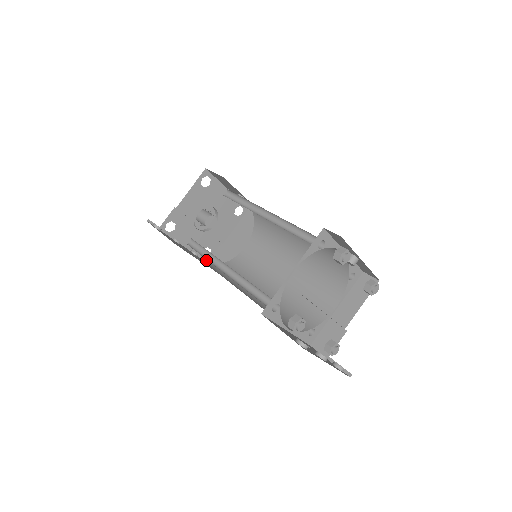
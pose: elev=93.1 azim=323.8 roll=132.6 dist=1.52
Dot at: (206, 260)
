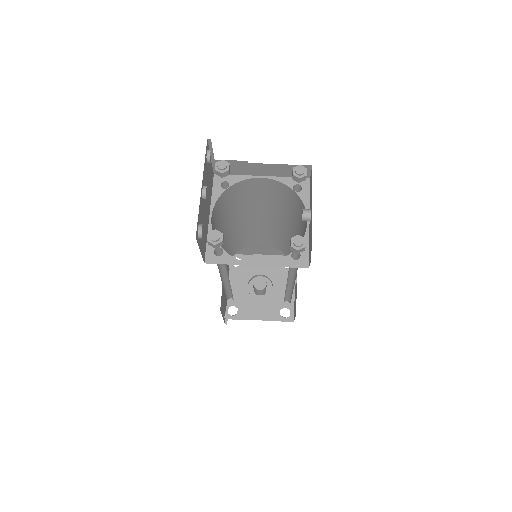
Dot at: (226, 316)
